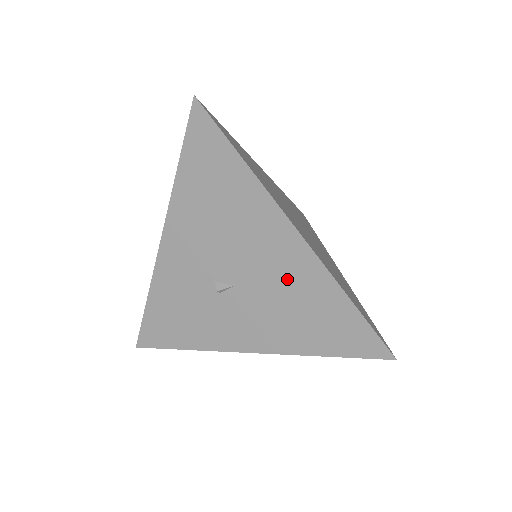
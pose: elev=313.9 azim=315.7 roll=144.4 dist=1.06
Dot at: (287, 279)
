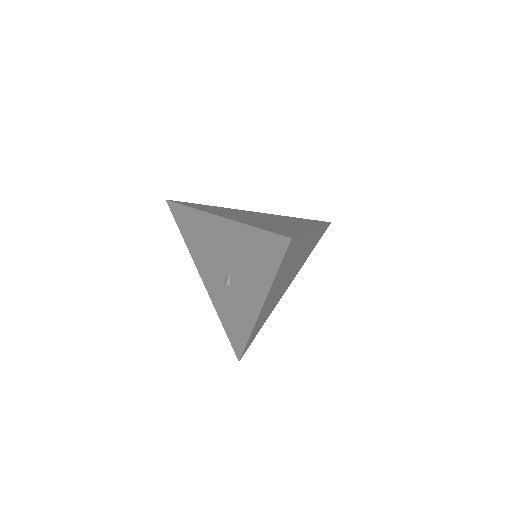
Dot at: (235, 246)
